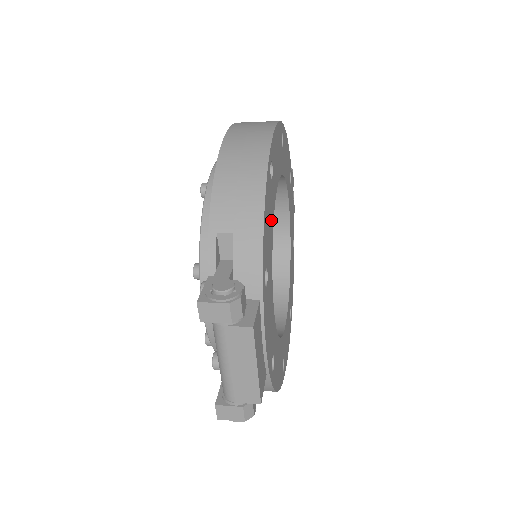
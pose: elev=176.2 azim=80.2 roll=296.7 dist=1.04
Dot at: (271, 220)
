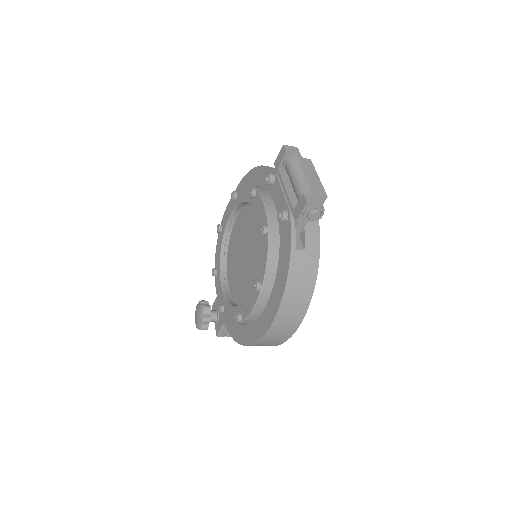
Dot at: occluded
